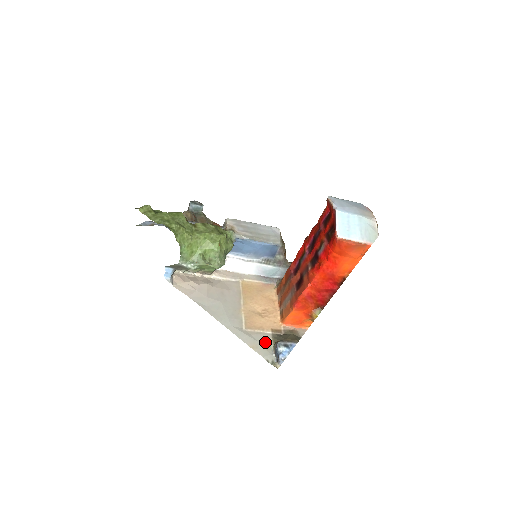
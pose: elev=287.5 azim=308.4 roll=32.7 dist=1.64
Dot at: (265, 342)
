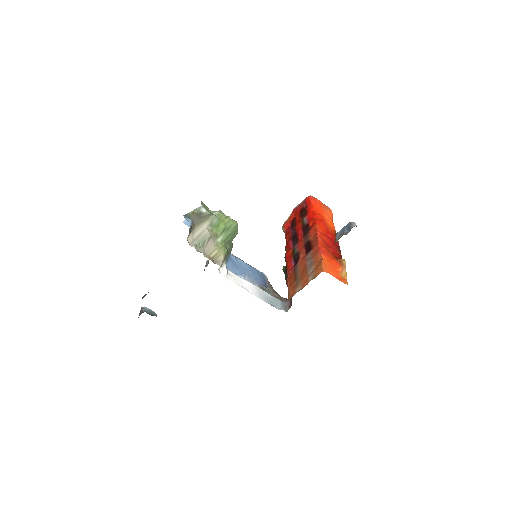
Dot at: occluded
